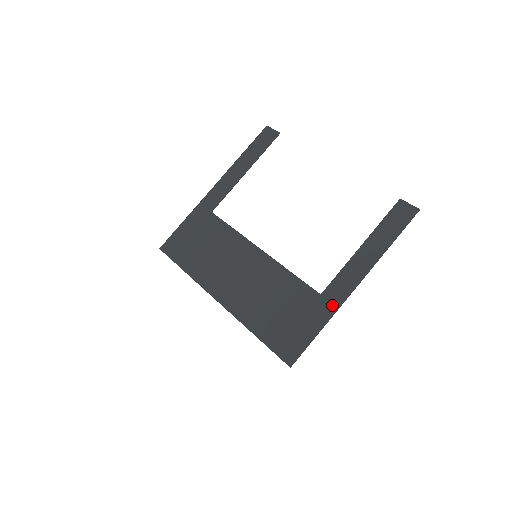
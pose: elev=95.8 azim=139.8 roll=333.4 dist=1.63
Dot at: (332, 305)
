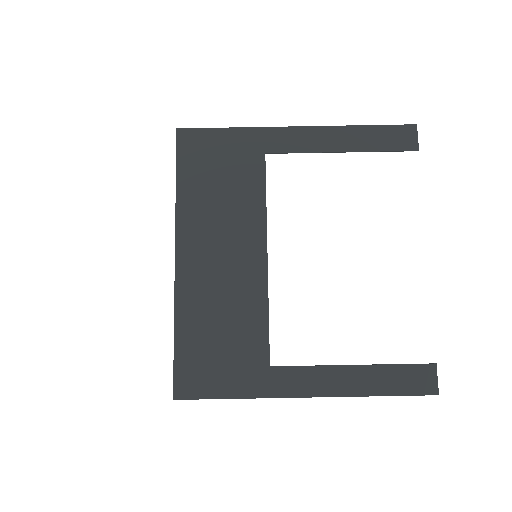
Dot at: (268, 388)
